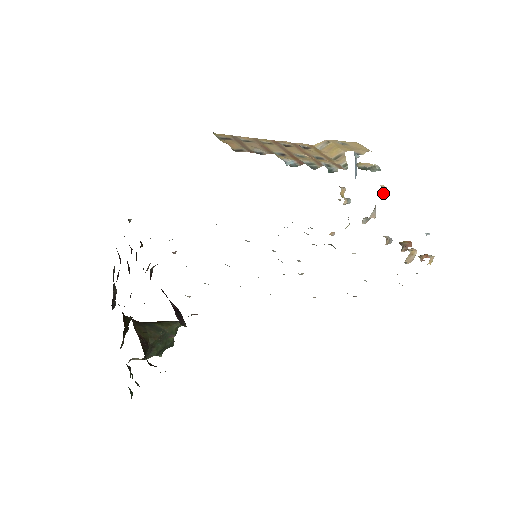
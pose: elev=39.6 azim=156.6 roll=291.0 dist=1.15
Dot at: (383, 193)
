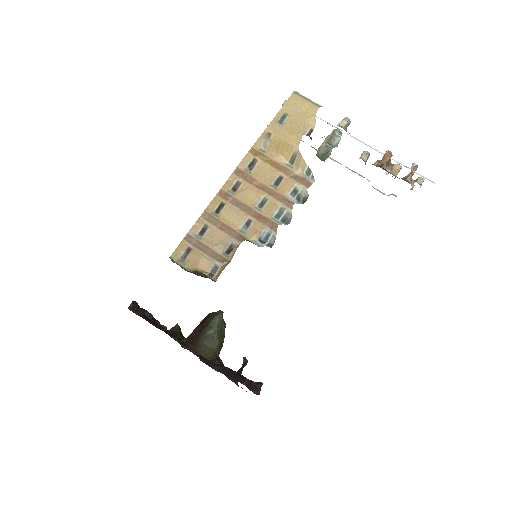
Dot at: (346, 128)
